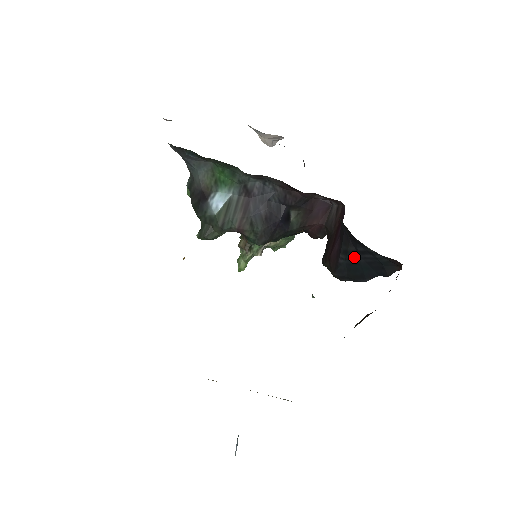
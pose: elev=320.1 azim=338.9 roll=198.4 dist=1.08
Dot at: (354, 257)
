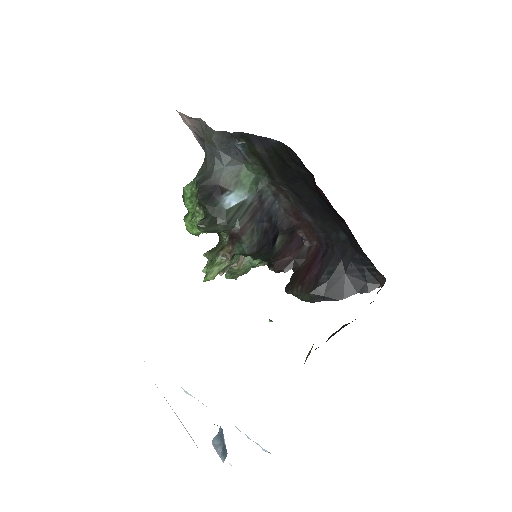
Dot at: (339, 276)
